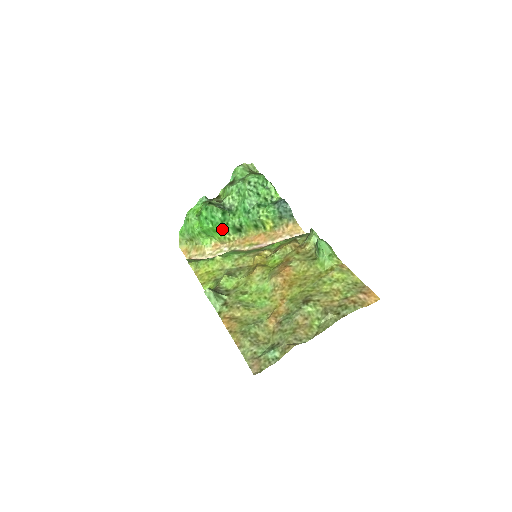
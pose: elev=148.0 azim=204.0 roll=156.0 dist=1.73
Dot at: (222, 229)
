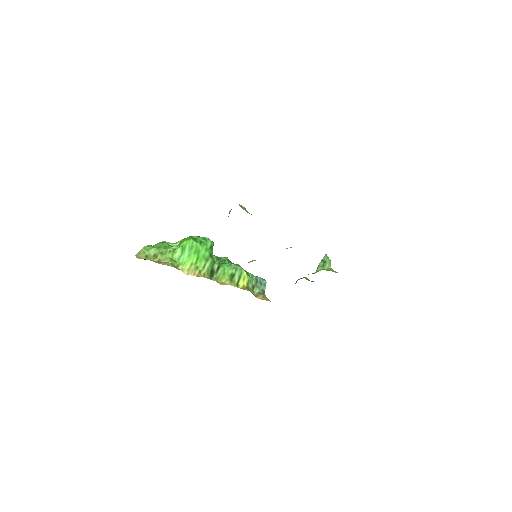
Dot at: (204, 255)
